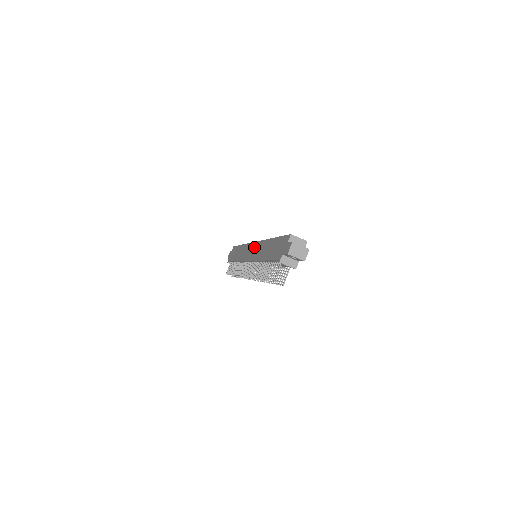
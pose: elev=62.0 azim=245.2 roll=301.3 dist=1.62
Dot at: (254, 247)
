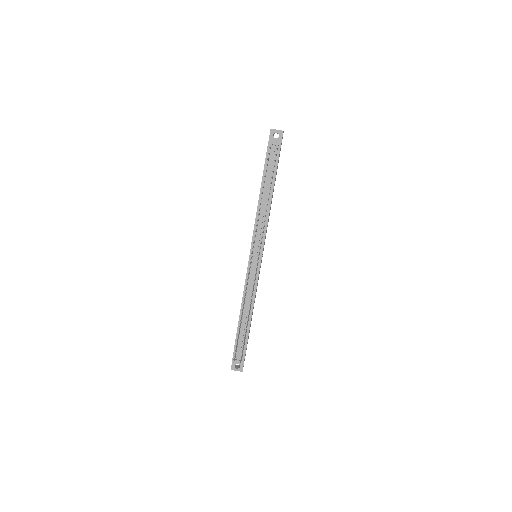
Dot at: occluded
